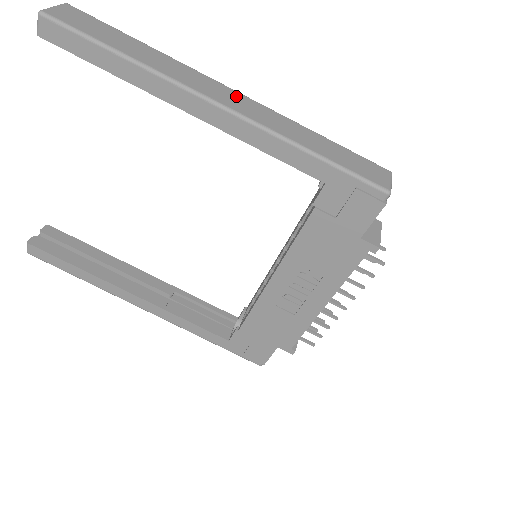
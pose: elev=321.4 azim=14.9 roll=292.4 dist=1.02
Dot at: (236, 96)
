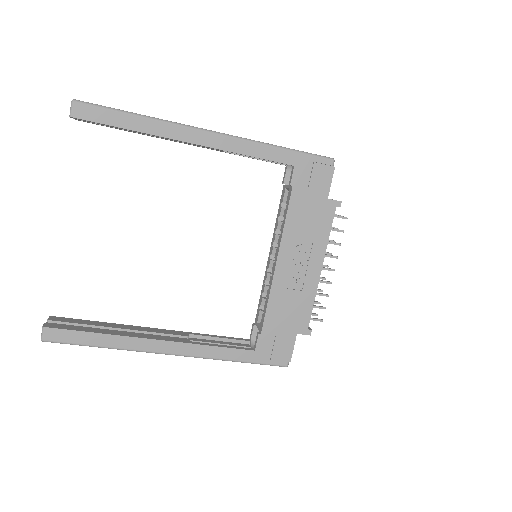
Dot at: occluded
